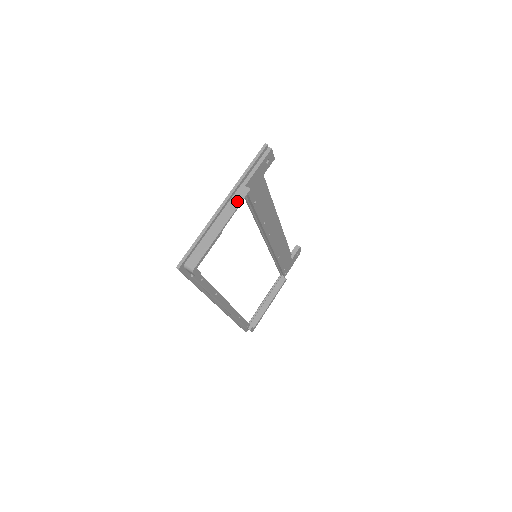
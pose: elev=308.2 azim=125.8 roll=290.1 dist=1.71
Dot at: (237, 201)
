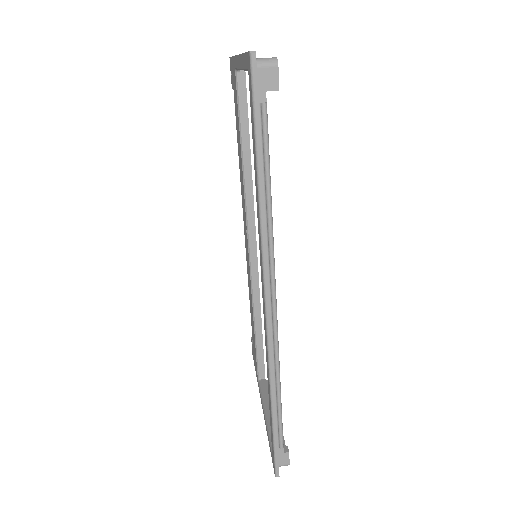
Dot at: occluded
